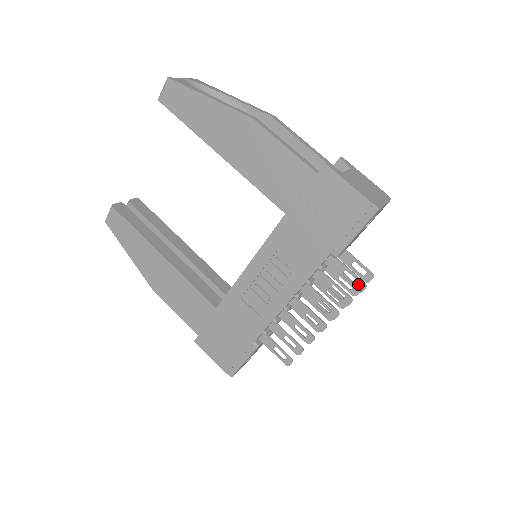
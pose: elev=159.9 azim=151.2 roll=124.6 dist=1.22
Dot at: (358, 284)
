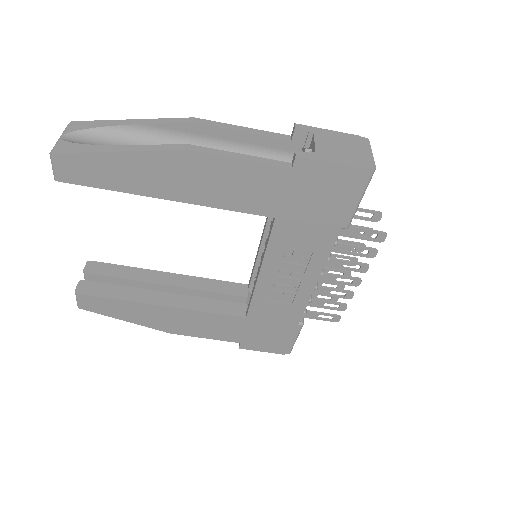
Dot at: (378, 236)
